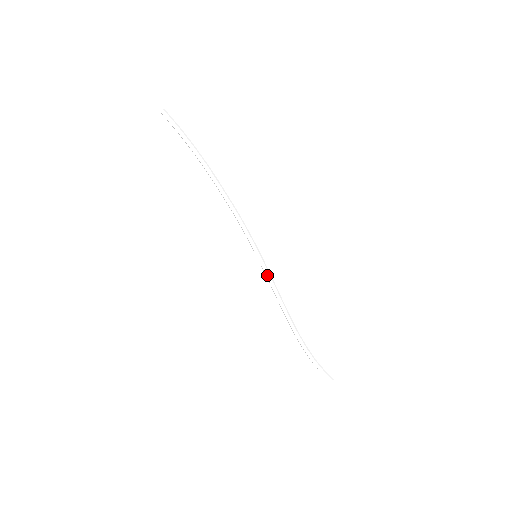
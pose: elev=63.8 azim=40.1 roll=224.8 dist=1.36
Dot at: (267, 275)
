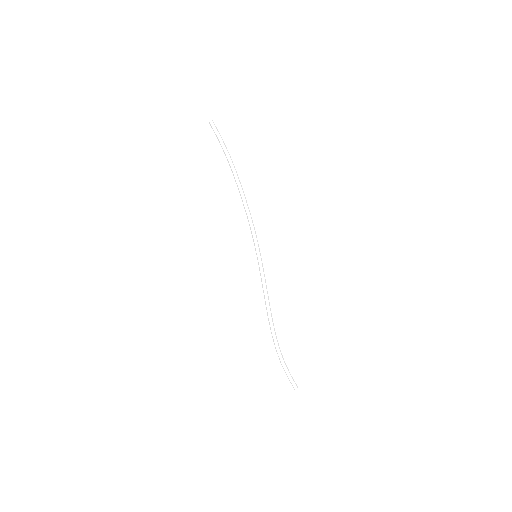
Dot at: (261, 275)
